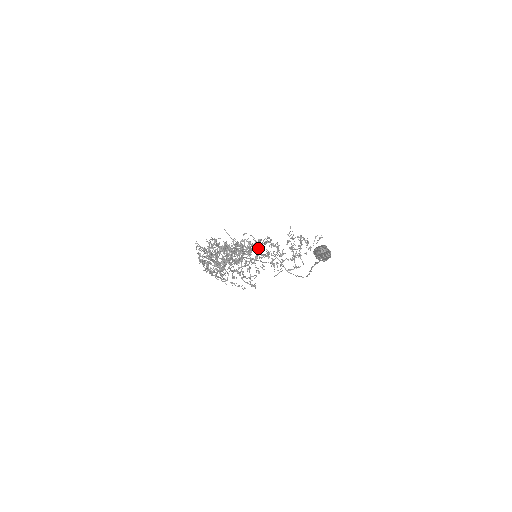
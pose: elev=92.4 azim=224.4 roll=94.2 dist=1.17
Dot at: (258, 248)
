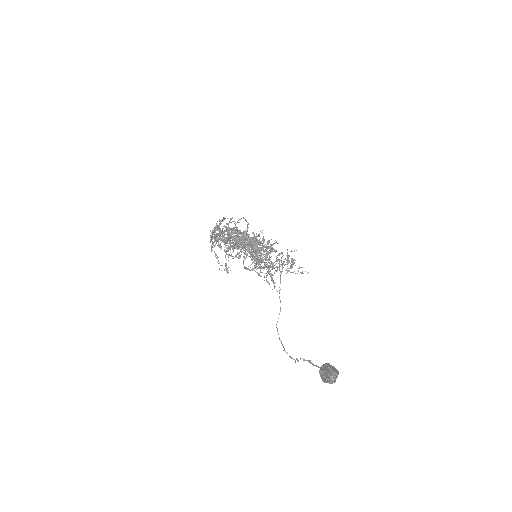
Dot at: occluded
